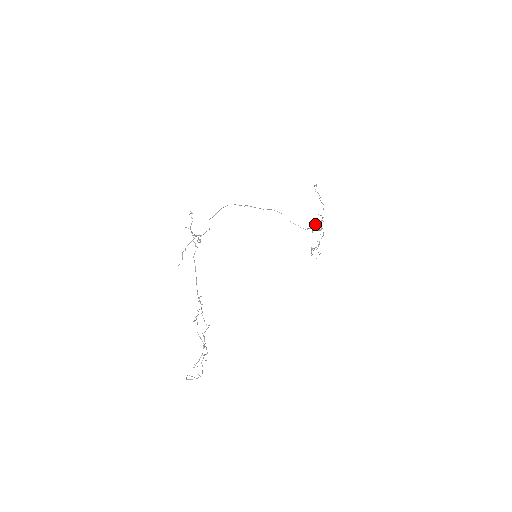
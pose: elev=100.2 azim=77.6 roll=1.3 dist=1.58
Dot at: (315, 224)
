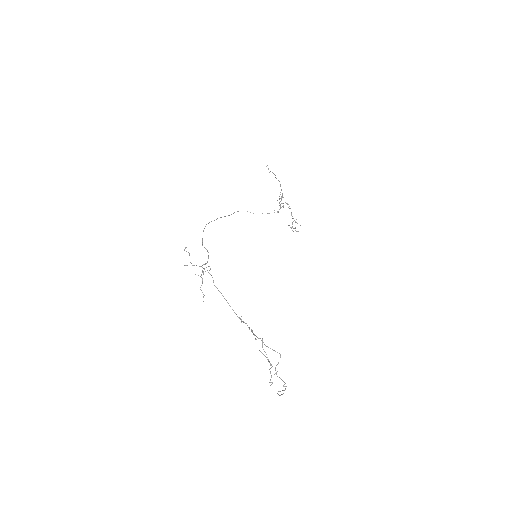
Dot at: occluded
